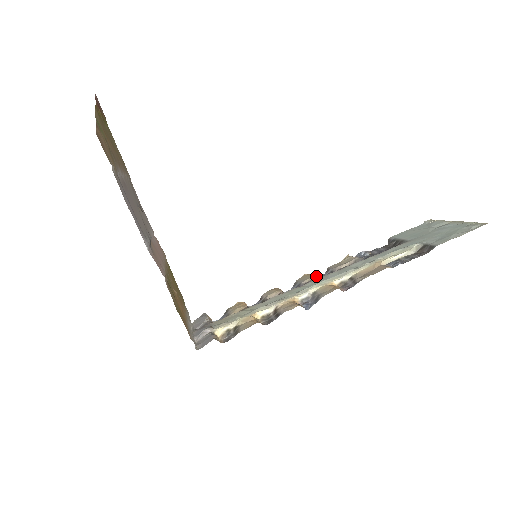
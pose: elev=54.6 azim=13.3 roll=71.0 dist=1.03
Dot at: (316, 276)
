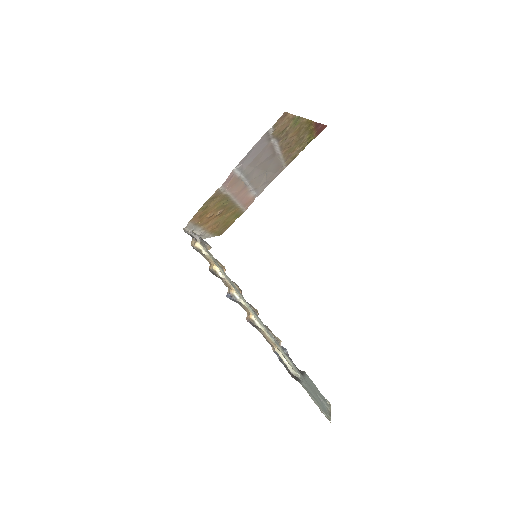
Dot at: occluded
